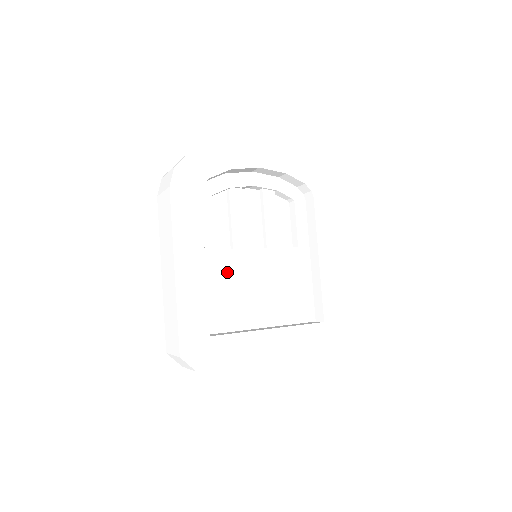
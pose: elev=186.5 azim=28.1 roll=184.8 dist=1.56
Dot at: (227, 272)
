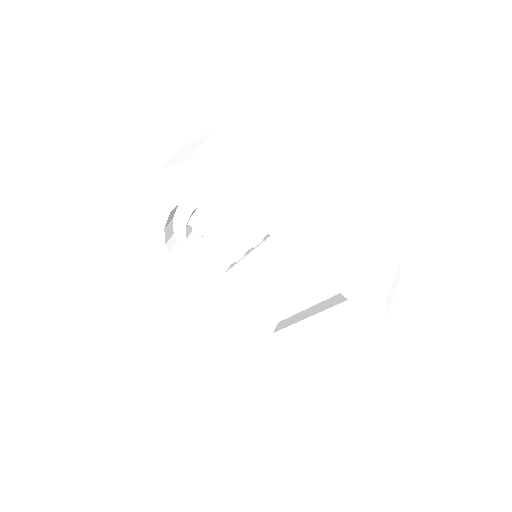
Dot at: (249, 281)
